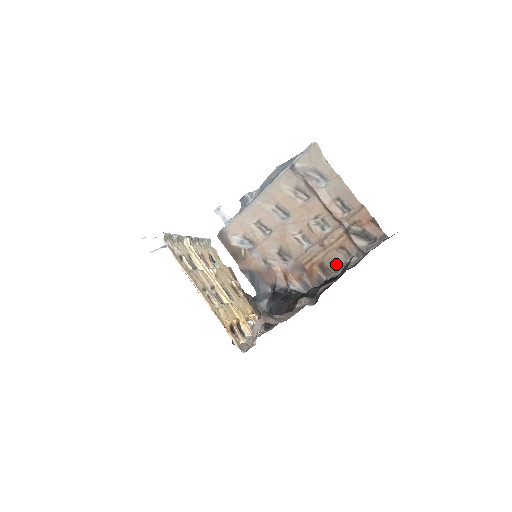
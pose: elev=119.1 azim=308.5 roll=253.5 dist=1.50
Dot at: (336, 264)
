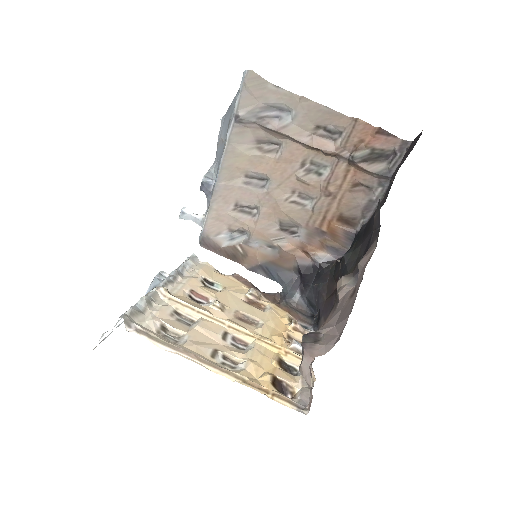
Dot at: (359, 208)
